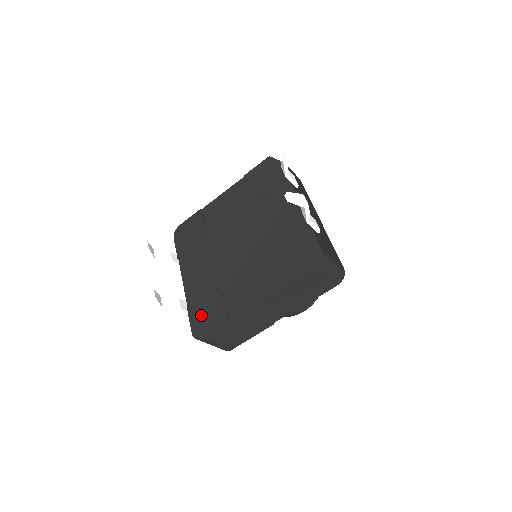
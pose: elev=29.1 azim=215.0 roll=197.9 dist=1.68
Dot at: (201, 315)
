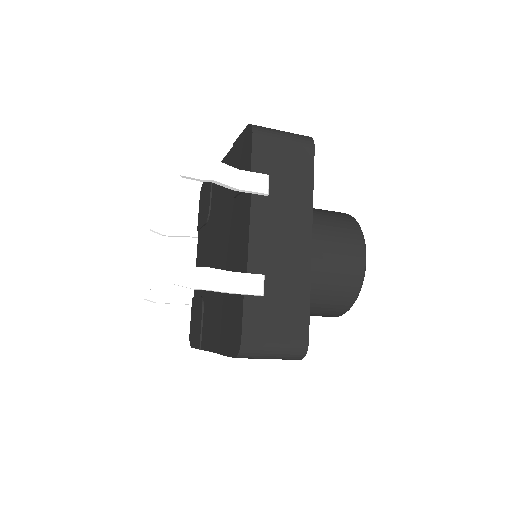
Dot at: (194, 320)
